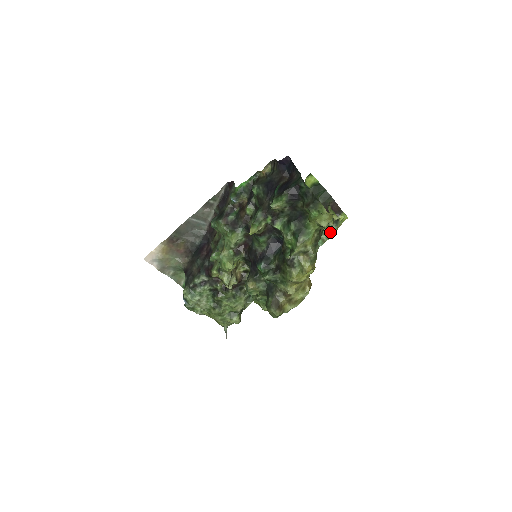
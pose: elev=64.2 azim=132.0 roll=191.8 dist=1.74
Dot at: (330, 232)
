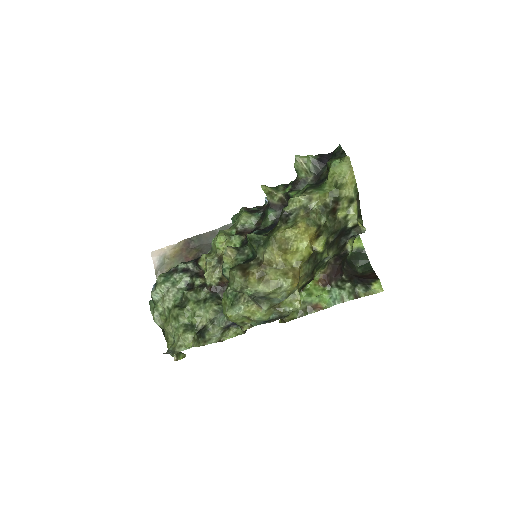
Dot at: (354, 294)
